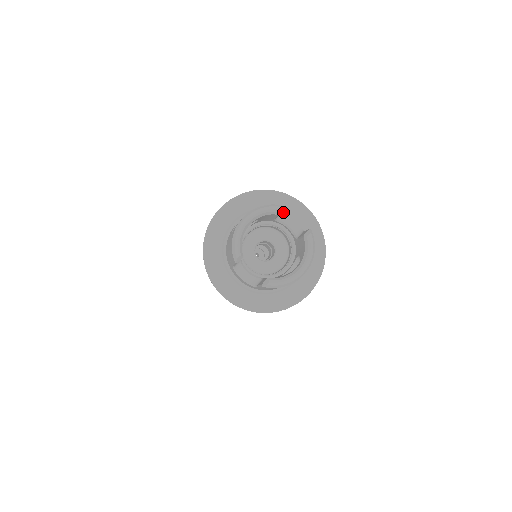
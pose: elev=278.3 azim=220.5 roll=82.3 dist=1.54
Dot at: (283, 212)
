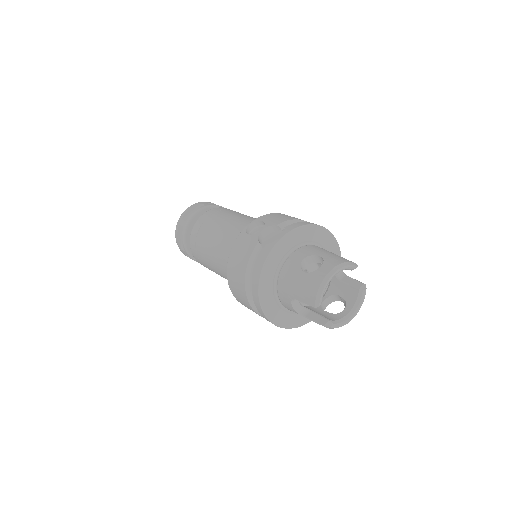
Dot at: occluded
